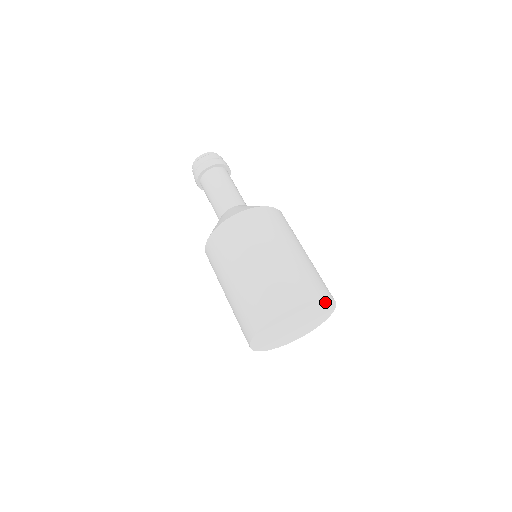
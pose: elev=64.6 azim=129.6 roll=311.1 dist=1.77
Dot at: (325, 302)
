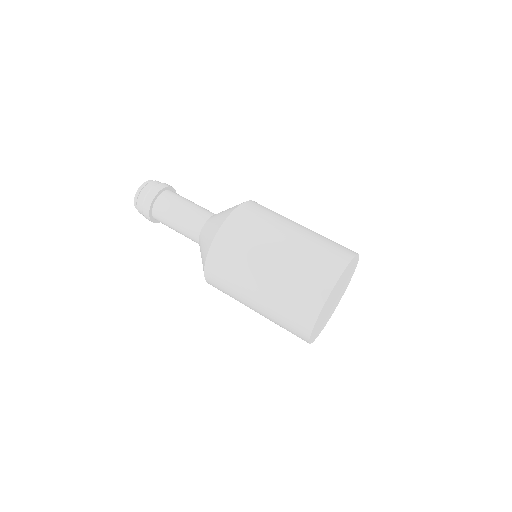
Dot at: (356, 260)
